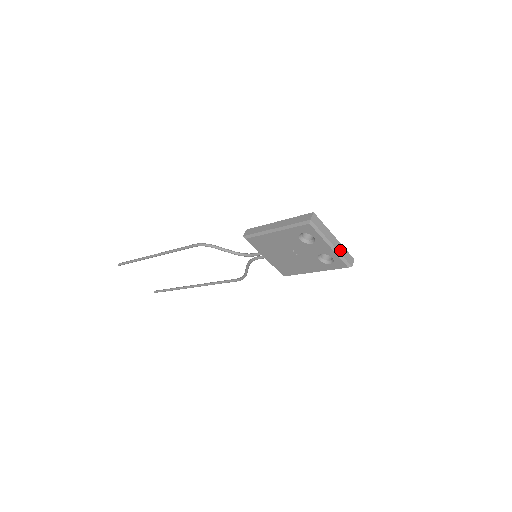
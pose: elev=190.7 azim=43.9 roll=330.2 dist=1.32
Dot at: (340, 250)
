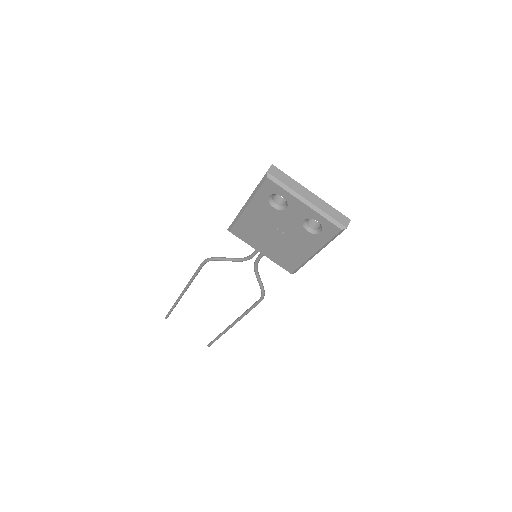
Dot at: (322, 208)
